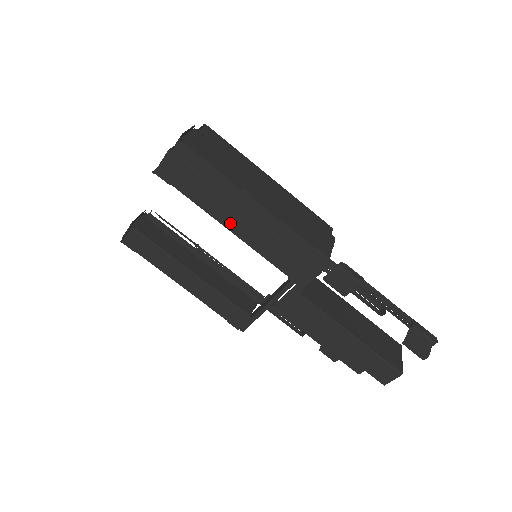
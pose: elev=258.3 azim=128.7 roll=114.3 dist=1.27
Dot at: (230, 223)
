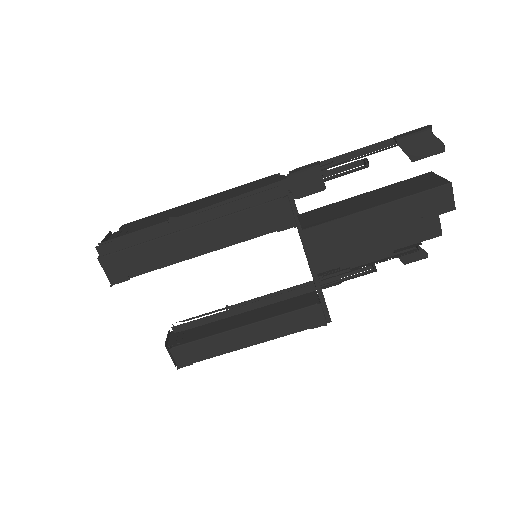
Dot at: (192, 250)
